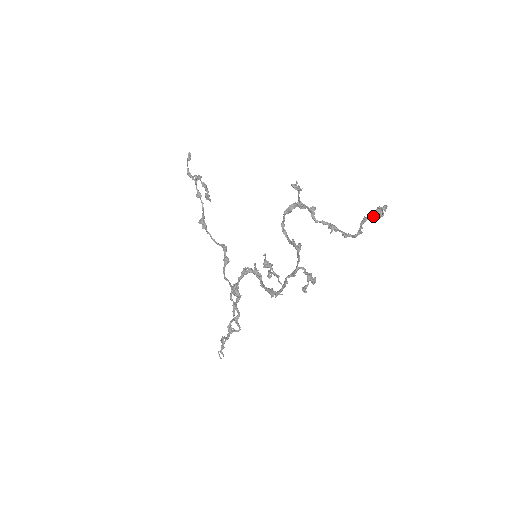
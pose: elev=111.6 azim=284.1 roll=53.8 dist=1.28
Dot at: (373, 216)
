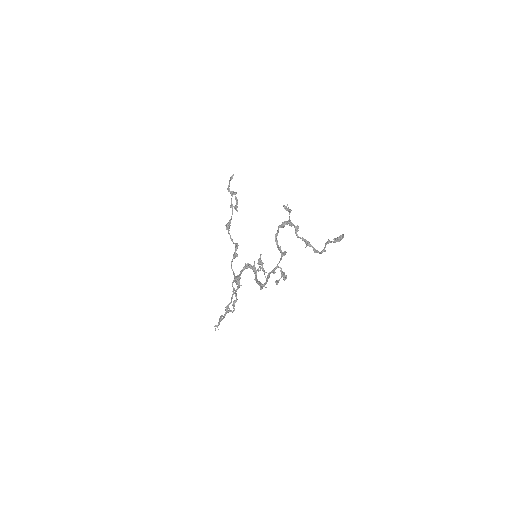
Dot at: (334, 240)
